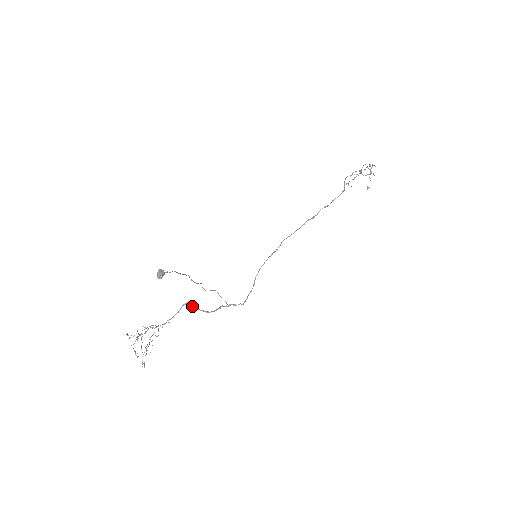
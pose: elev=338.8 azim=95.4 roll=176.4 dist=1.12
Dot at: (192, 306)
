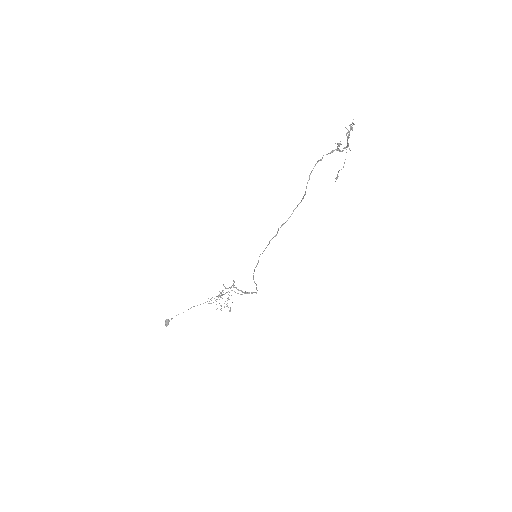
Dot at: (233, 287)
